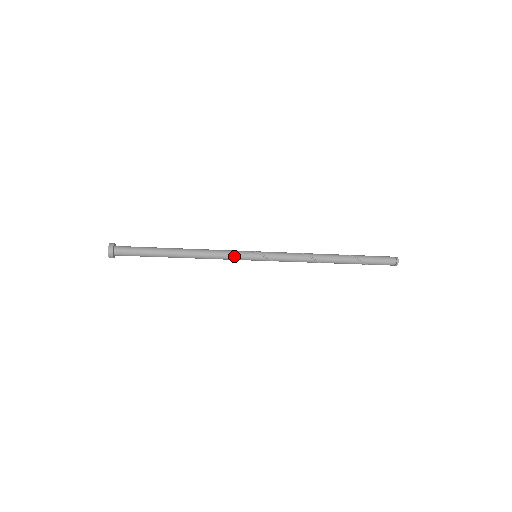
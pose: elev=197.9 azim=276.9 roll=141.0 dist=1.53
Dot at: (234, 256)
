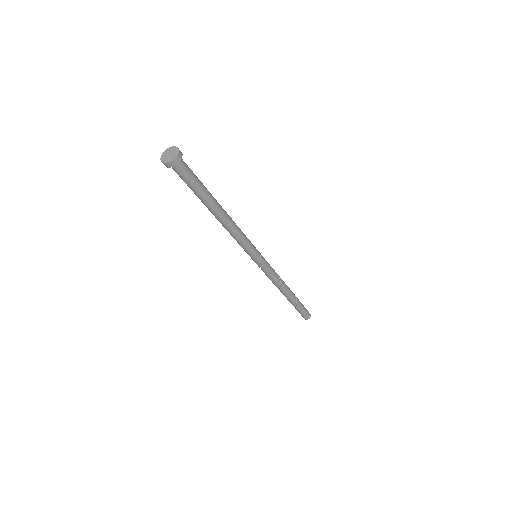
Dot at: (246, 248)
